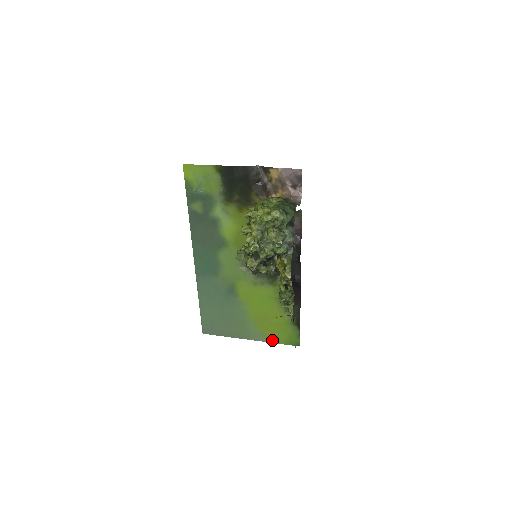
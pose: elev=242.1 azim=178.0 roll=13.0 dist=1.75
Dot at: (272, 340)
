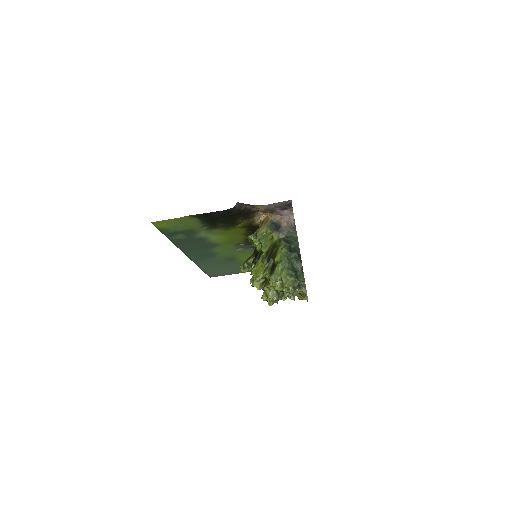
Dot at: occluded
